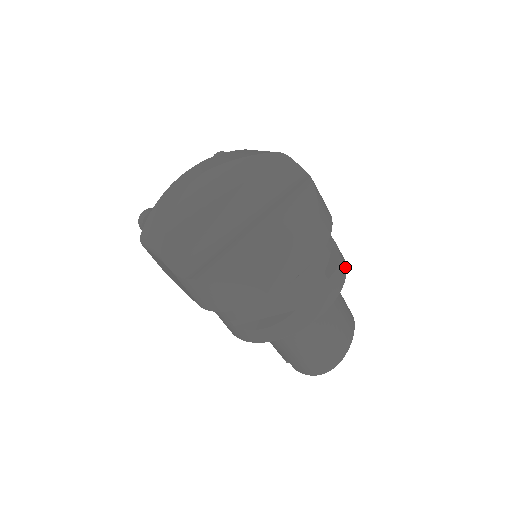
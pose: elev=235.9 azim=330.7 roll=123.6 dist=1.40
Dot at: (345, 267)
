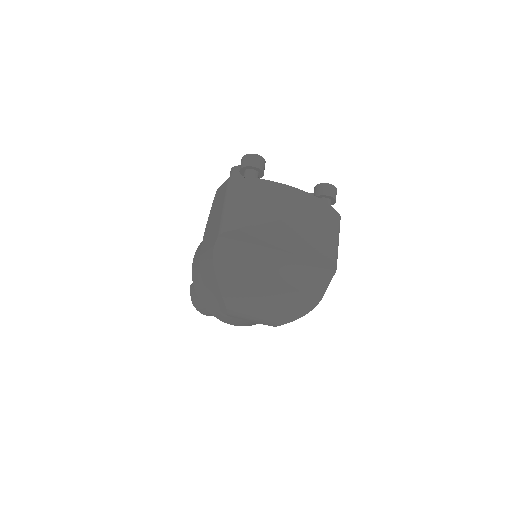
Dot at: occluded
